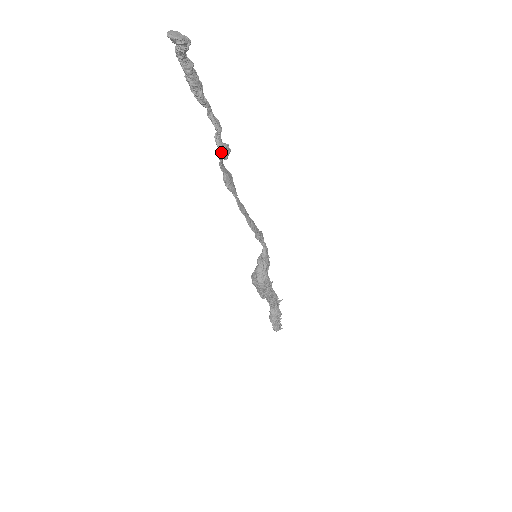
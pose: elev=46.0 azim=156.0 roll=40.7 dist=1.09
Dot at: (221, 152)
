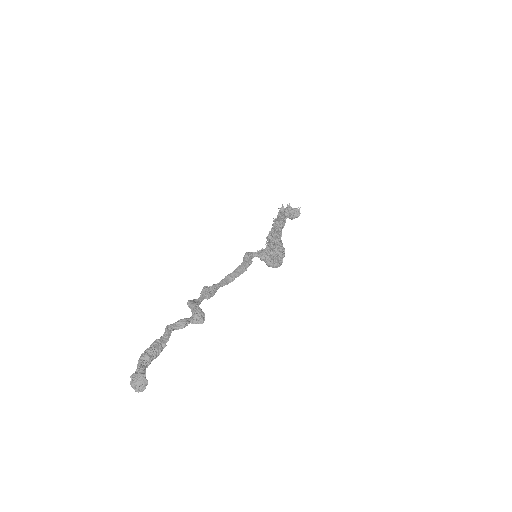
Dot at: (201, 323)
